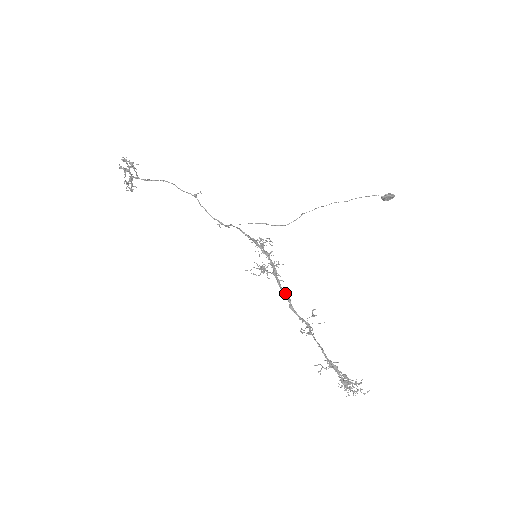
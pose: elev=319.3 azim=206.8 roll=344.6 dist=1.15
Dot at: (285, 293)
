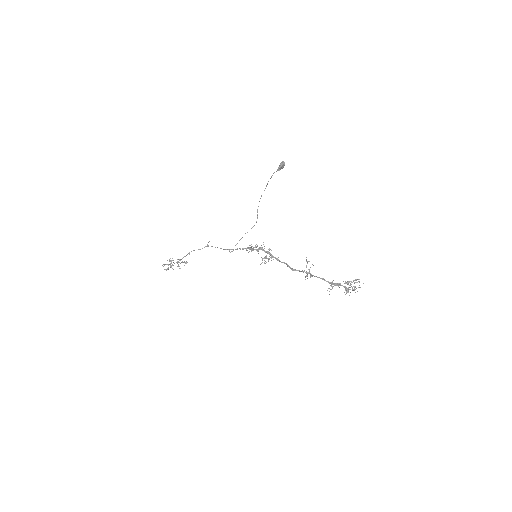
Dot at: occluded
